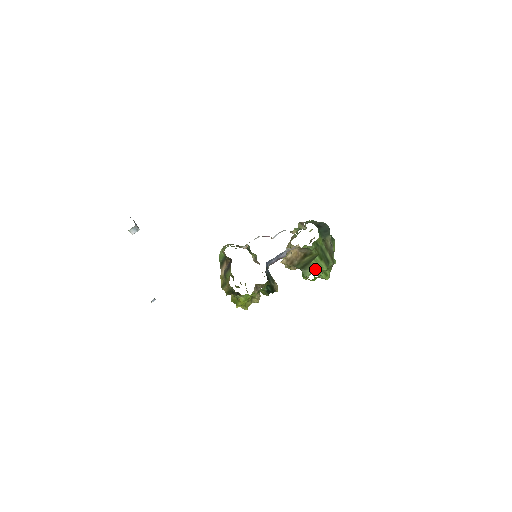
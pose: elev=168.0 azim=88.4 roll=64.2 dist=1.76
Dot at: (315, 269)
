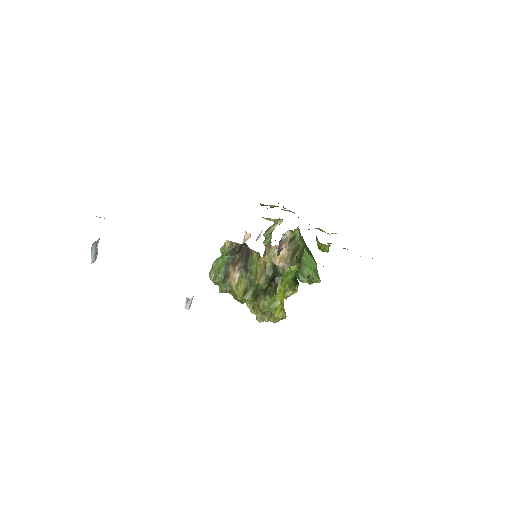
Dot at: (308, 267)
